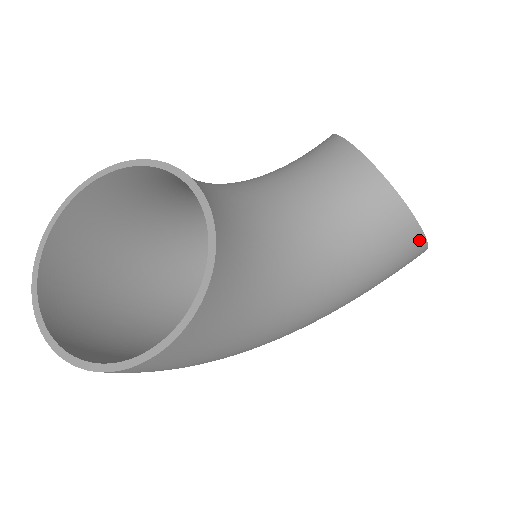
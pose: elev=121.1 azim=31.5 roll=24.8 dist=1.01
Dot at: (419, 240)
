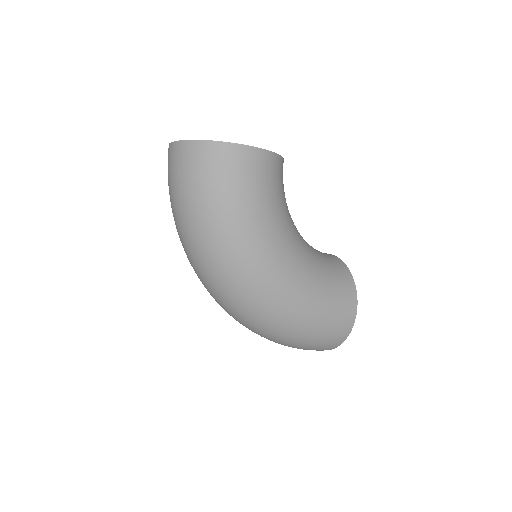
Dot at: (354, 295)
